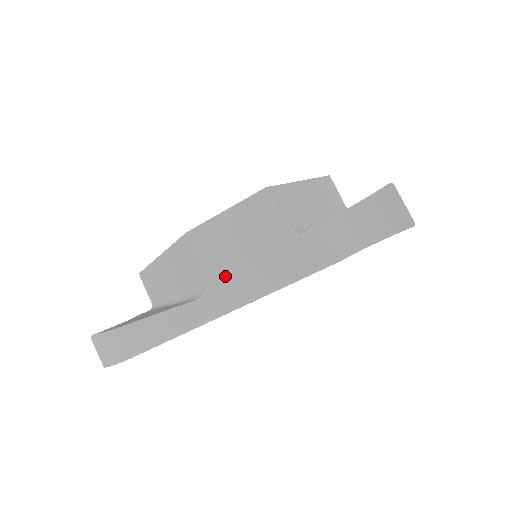
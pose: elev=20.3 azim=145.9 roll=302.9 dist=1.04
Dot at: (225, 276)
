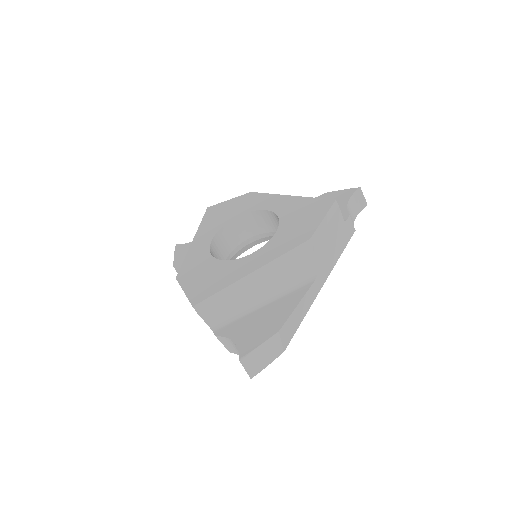
Dot at: occluded
